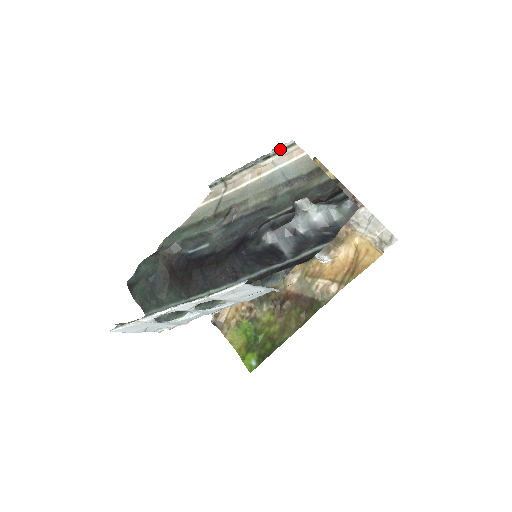
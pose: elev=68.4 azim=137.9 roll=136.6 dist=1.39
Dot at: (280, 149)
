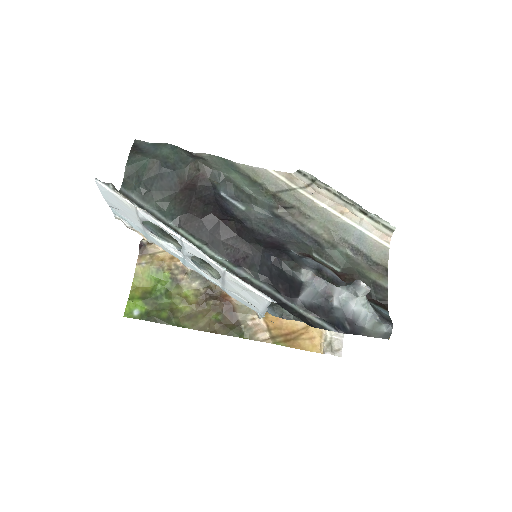
Dot at: (380, 220)
